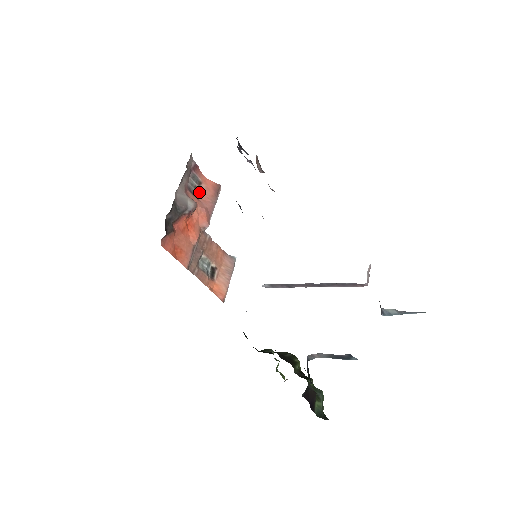
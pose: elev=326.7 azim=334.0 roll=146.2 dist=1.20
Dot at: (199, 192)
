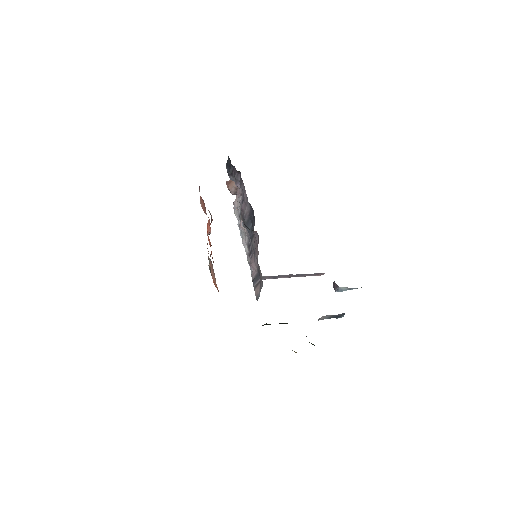
Dot at: (201, 205)
